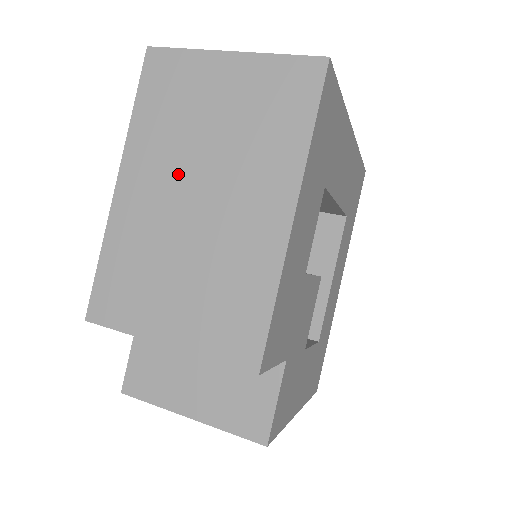
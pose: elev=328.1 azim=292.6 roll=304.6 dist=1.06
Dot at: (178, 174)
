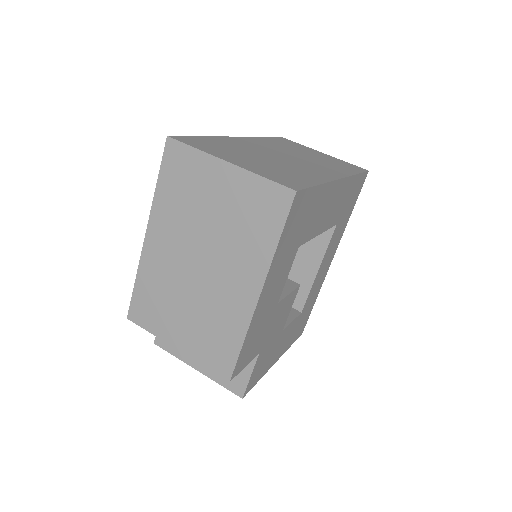
Dot at: (187, 243)
